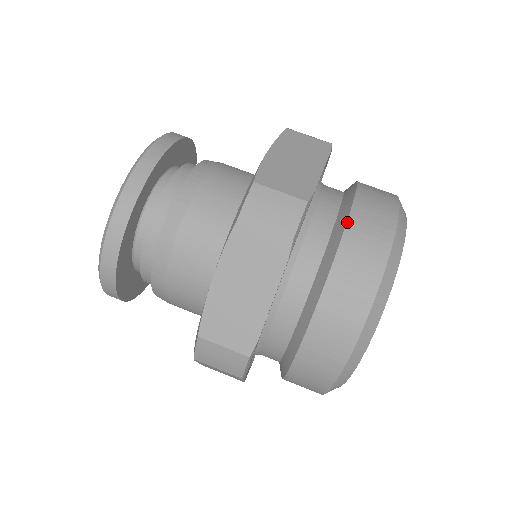
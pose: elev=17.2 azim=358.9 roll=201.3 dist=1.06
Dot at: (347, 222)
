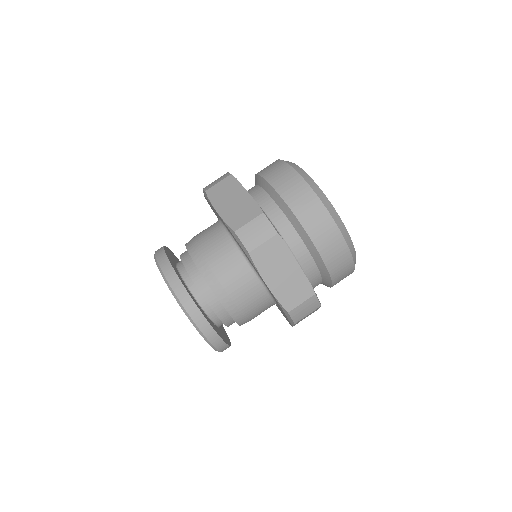
Dot at: (283, 199)
